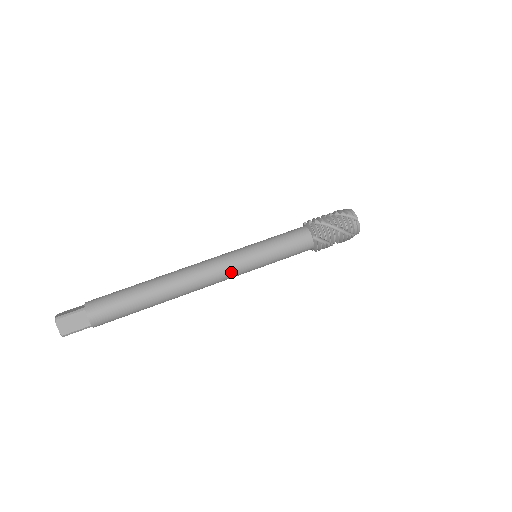
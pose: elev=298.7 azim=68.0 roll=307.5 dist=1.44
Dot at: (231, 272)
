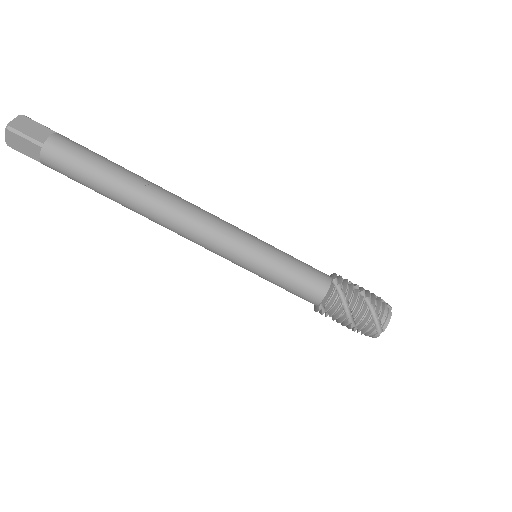
Dot at: (213, 251)
